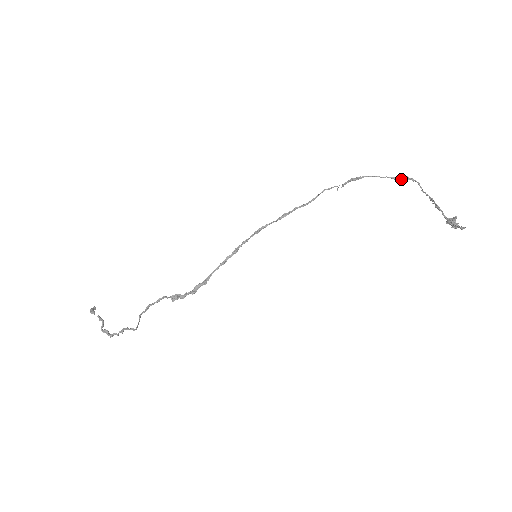
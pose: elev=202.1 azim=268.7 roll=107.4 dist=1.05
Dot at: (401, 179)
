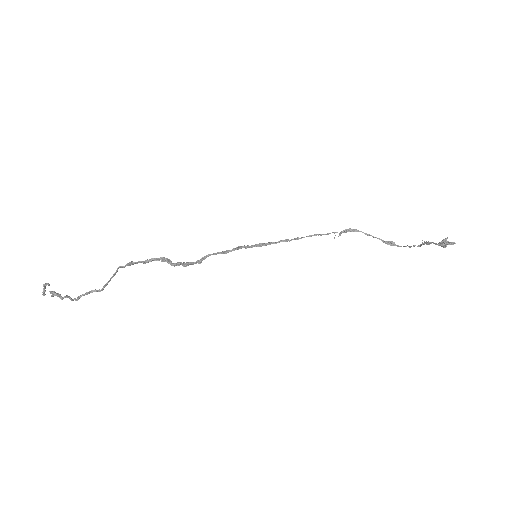
Dot at: (389, 243)
